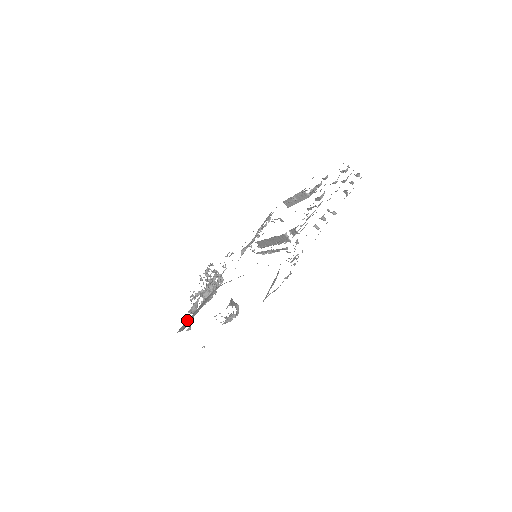
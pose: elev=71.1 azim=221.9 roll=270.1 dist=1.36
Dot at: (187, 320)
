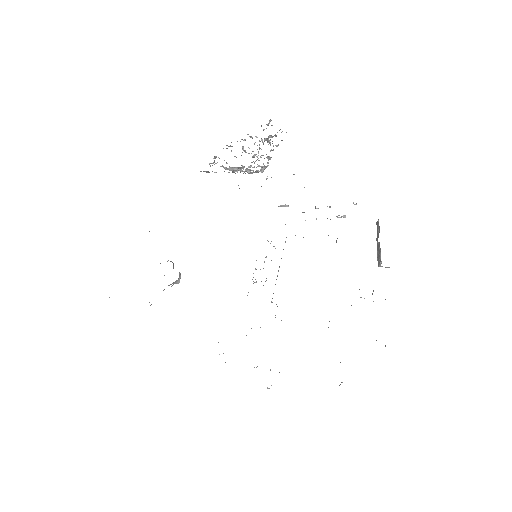
Dot at: occluded
